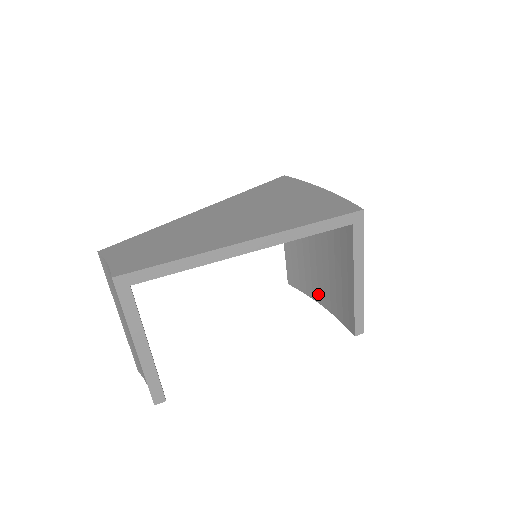
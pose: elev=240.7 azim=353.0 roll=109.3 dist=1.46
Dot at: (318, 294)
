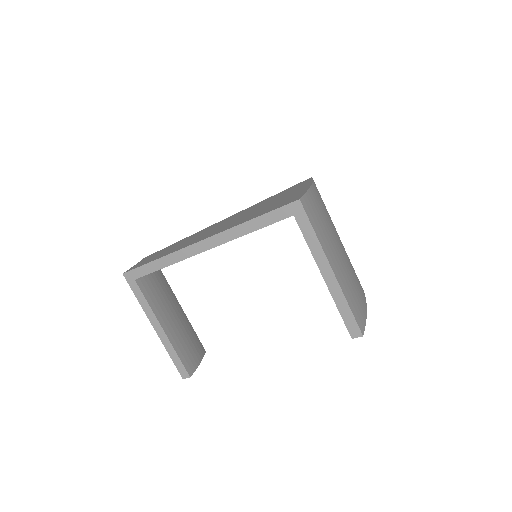
Dot at: occluded
